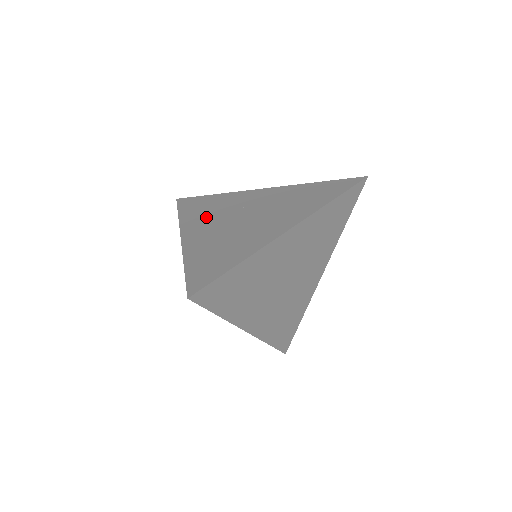
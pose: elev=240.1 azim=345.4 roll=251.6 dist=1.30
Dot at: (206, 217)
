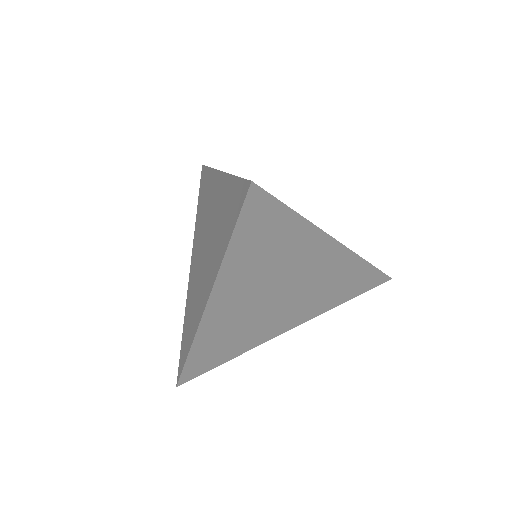
Dot at: occluded
